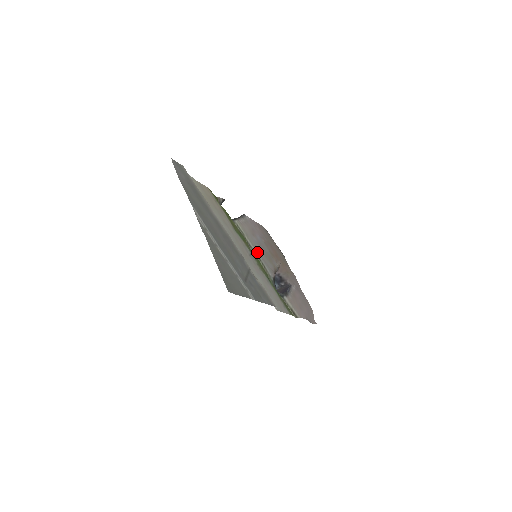
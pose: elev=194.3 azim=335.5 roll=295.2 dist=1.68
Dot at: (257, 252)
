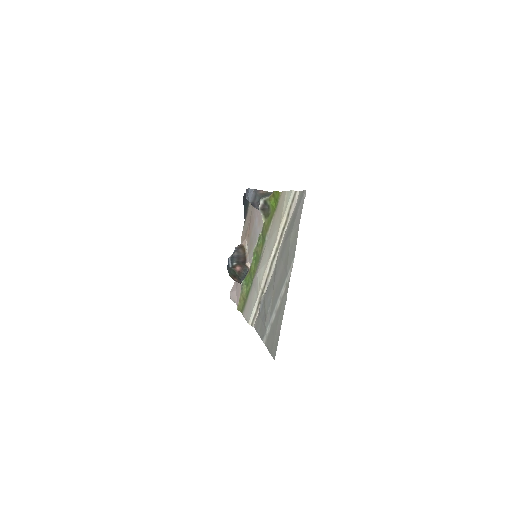
Dot at: occluded
